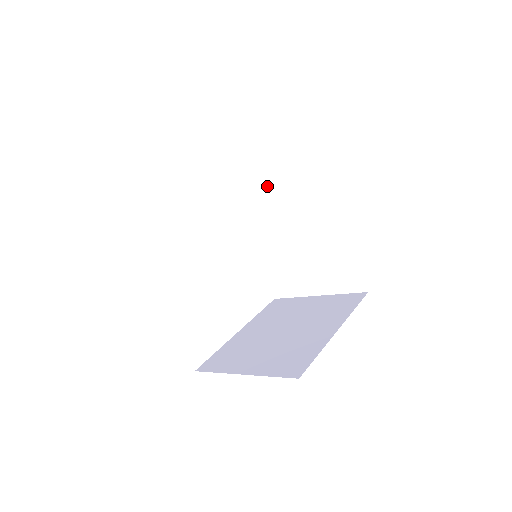
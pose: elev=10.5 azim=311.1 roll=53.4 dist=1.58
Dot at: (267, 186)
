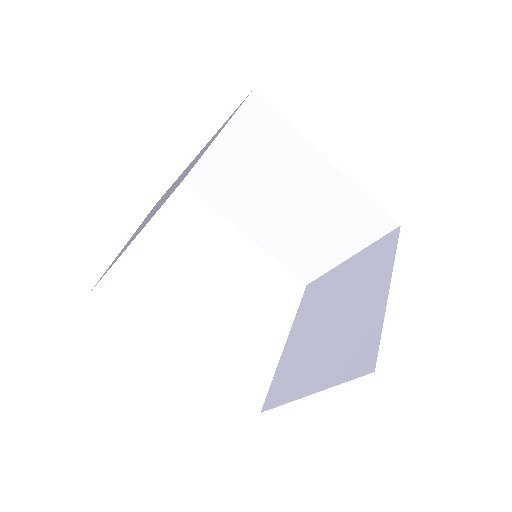
Dot at: (230, 174)
